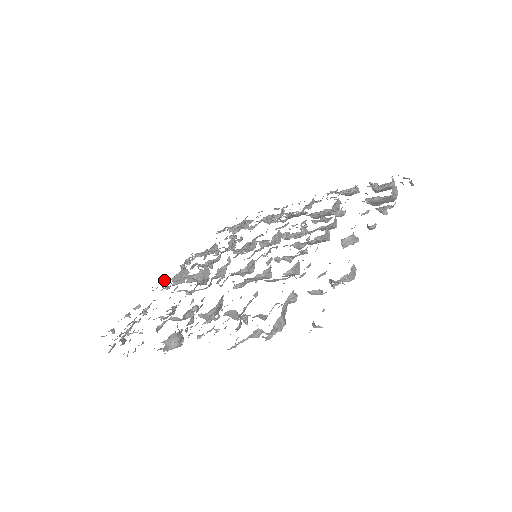
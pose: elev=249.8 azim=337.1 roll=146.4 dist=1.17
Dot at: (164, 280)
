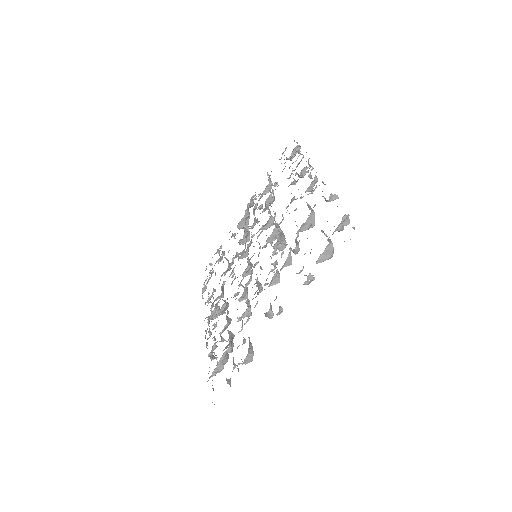
Dot at: occluded
